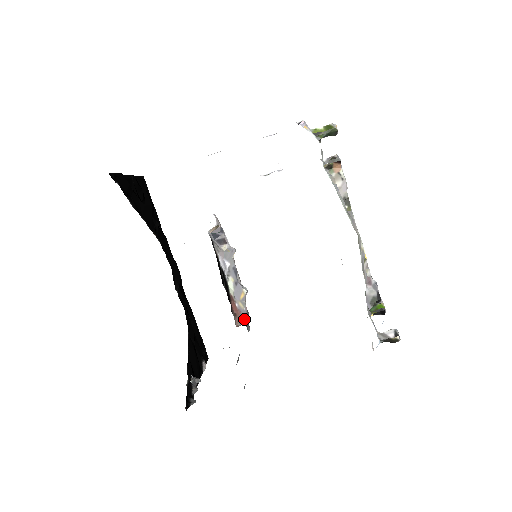
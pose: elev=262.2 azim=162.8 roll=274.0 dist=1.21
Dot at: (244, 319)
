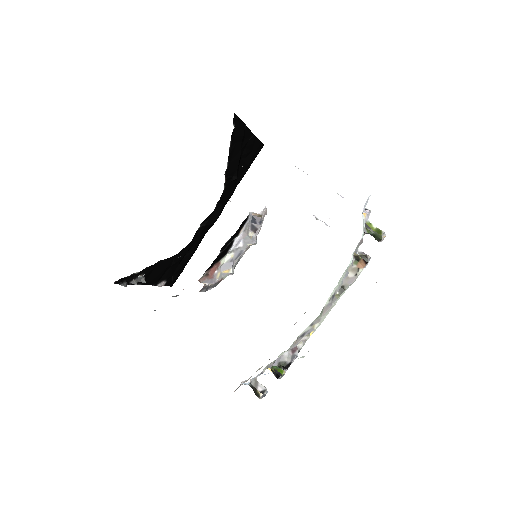
Dot at: (209, 283)
